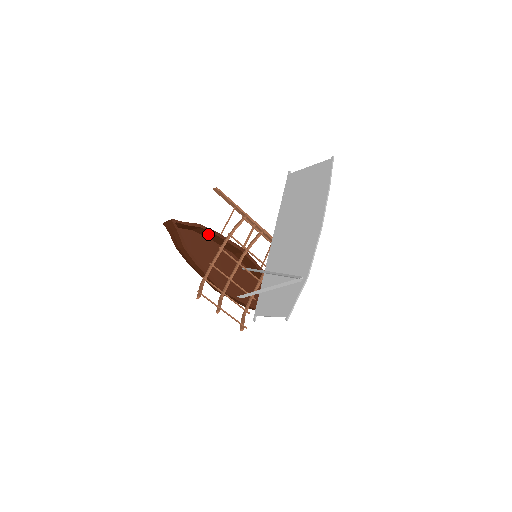
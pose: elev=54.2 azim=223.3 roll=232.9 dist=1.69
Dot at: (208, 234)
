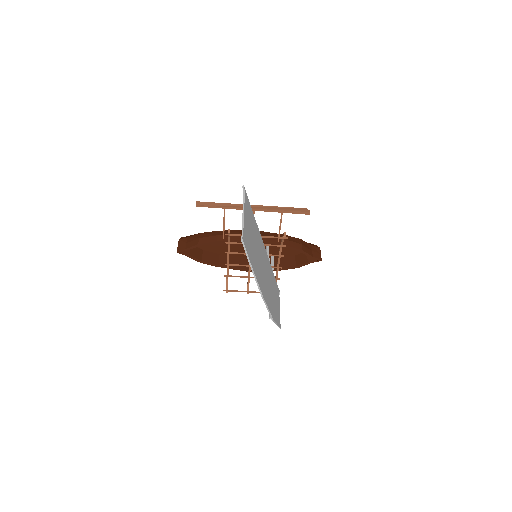
Dot at: (214, 238)
